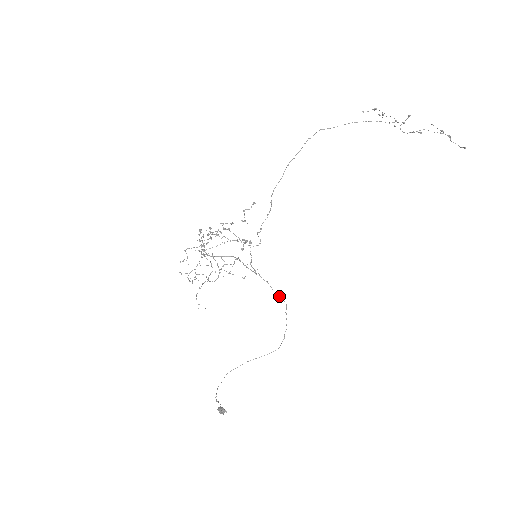
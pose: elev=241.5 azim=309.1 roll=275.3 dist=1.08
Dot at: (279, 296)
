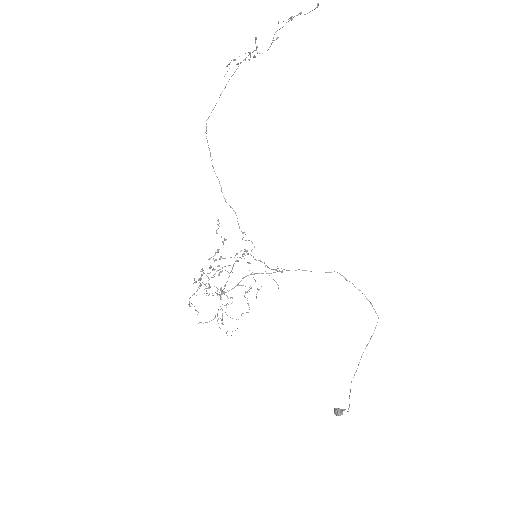
Dot at: occluded
